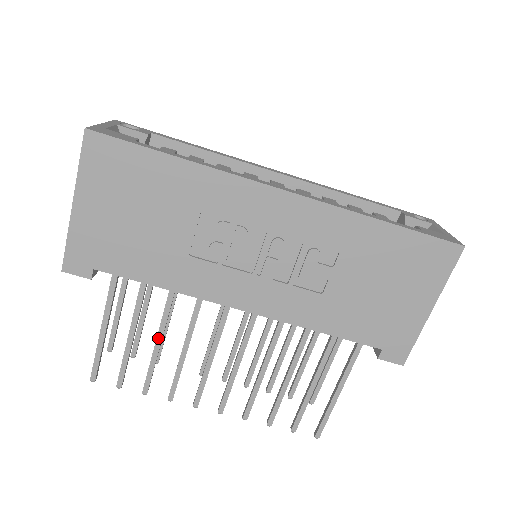
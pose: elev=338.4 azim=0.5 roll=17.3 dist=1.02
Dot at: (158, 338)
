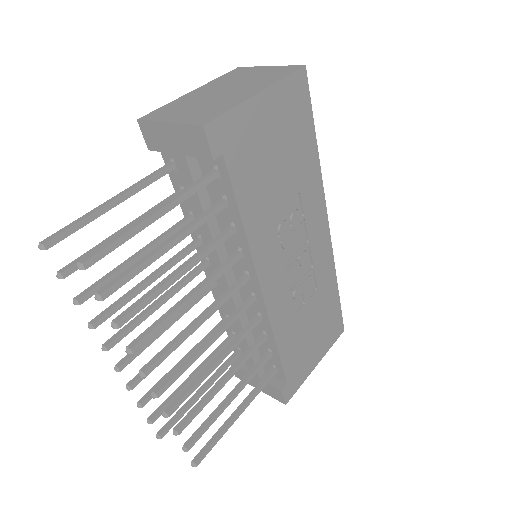
Dot at: (187, 267)
